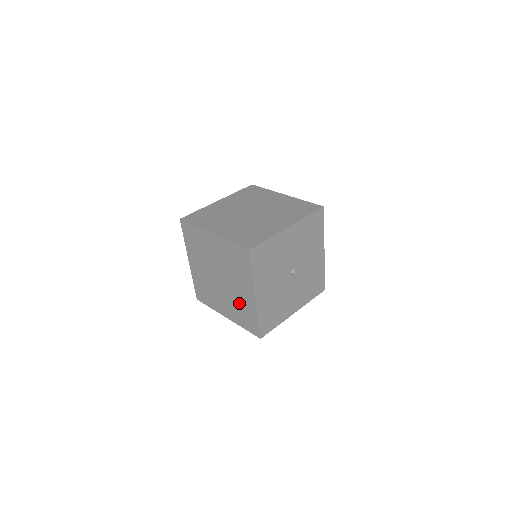
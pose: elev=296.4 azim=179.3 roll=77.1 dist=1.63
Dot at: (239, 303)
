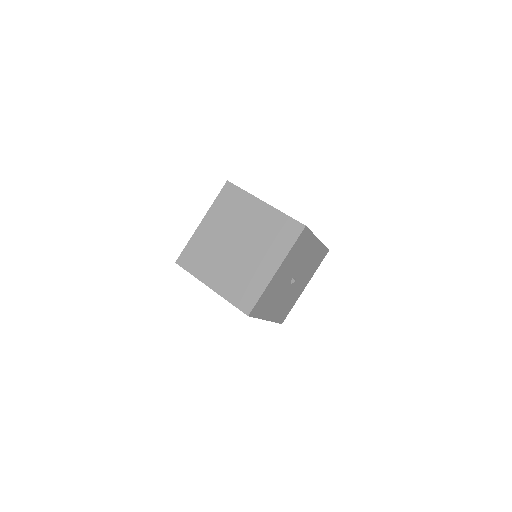
Dot at: (246, 274)
